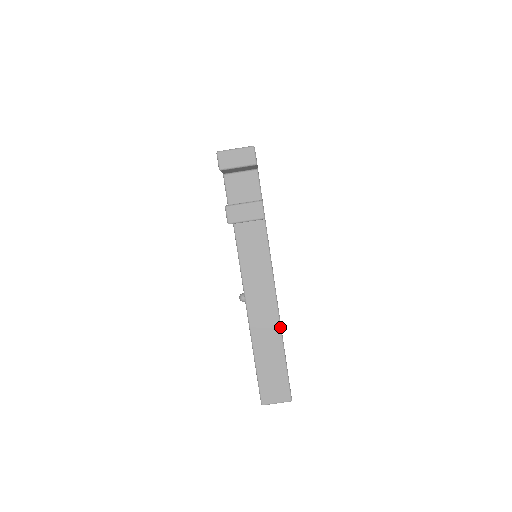
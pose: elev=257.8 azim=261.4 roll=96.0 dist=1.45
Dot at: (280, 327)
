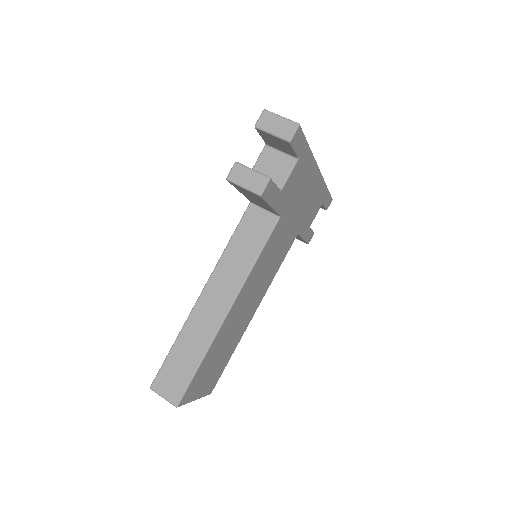
Dot at: (219, 328)
